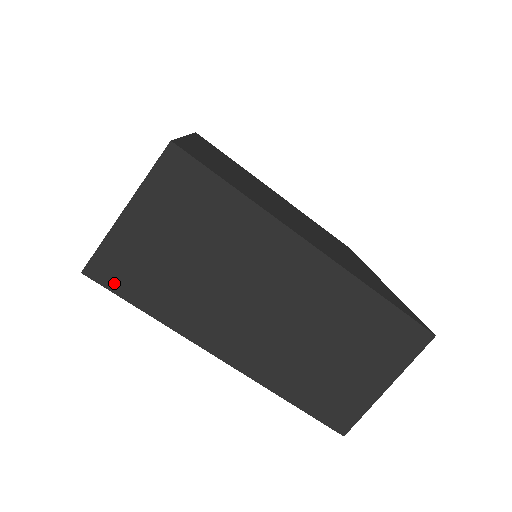
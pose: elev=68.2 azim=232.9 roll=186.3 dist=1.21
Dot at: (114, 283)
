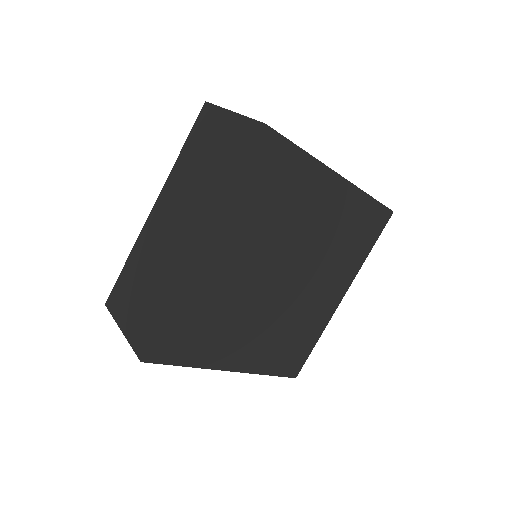
Dot at: occluded
